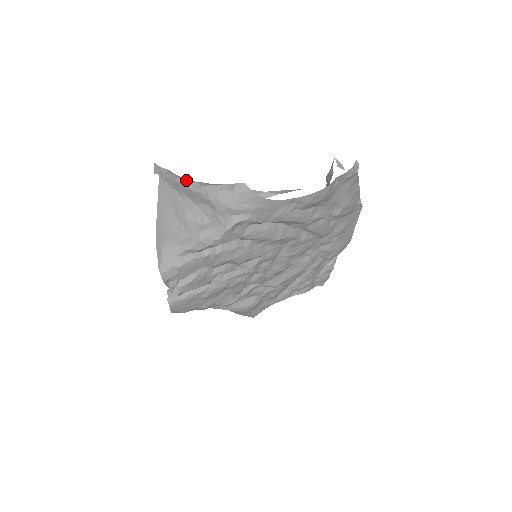
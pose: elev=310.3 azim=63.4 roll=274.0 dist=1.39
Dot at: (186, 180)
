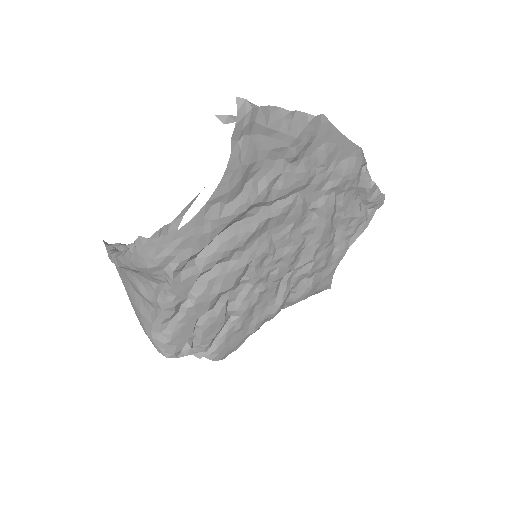
Dot at: (113, 256)
